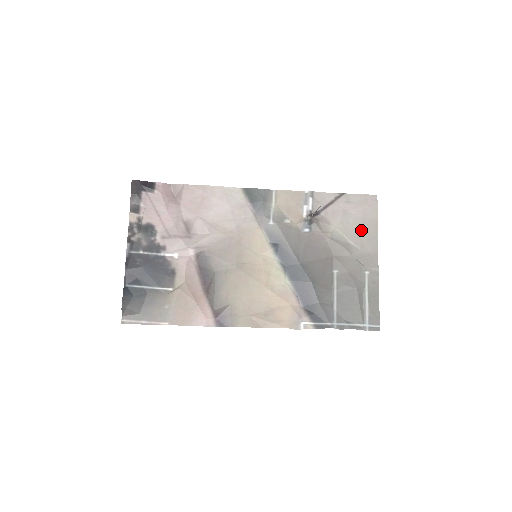
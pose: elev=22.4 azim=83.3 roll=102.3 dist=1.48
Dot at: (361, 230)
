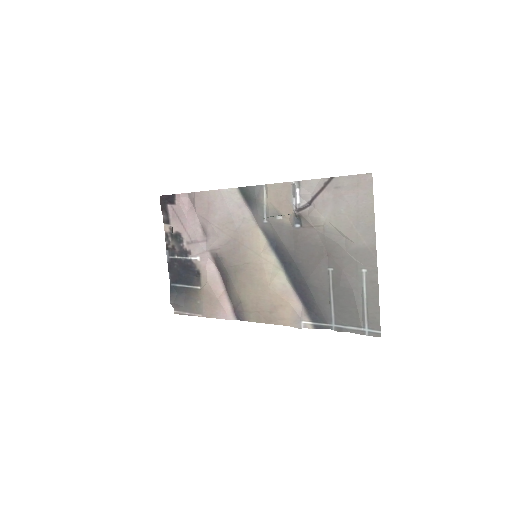
Dot at: (355, 220)
